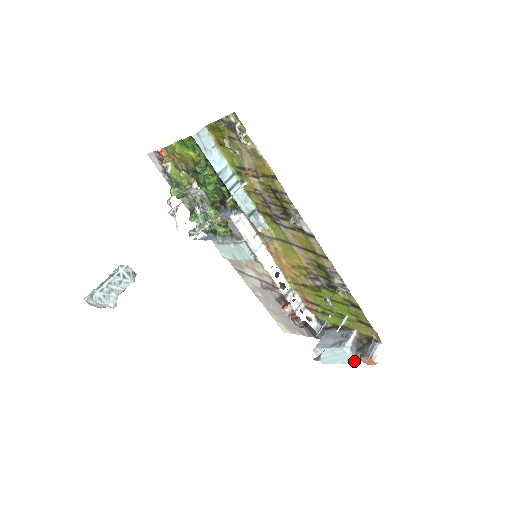
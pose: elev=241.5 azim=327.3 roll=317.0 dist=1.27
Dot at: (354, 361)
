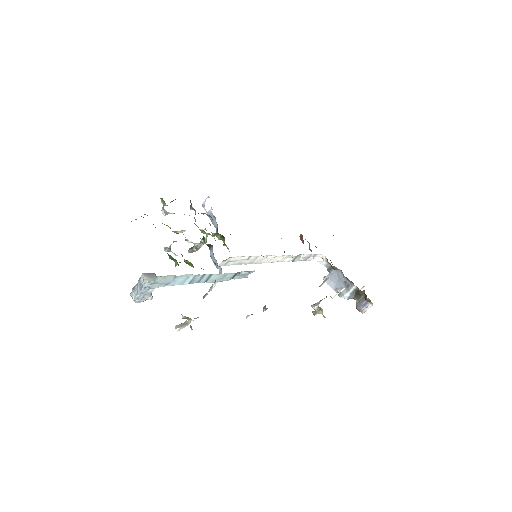
Dot at: occluded
